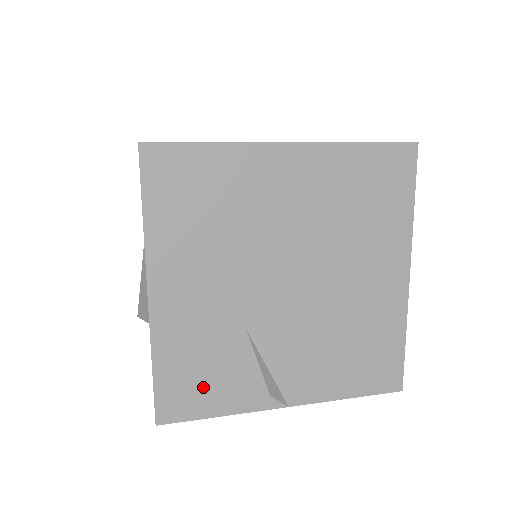
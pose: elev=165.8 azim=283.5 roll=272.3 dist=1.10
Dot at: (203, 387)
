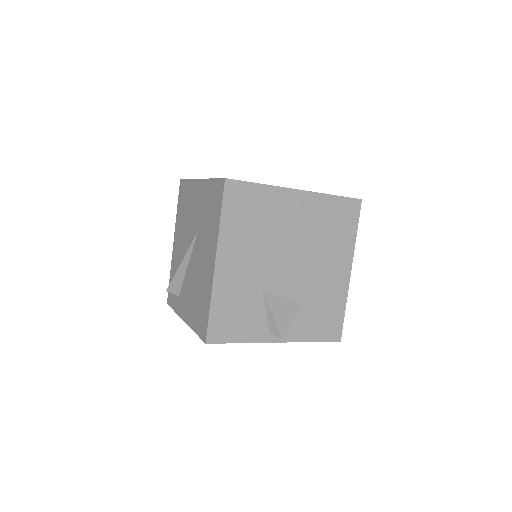
Dot at: (235, 323)
